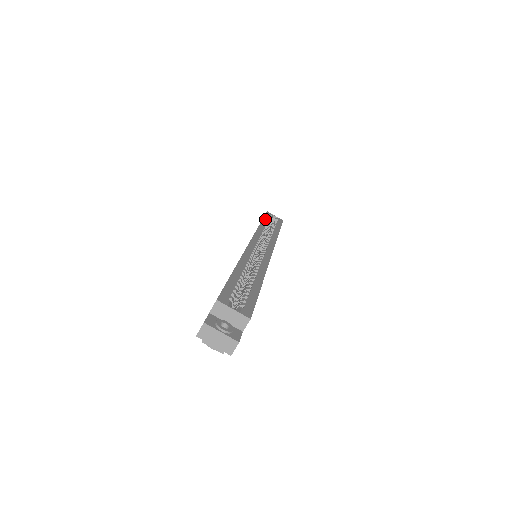
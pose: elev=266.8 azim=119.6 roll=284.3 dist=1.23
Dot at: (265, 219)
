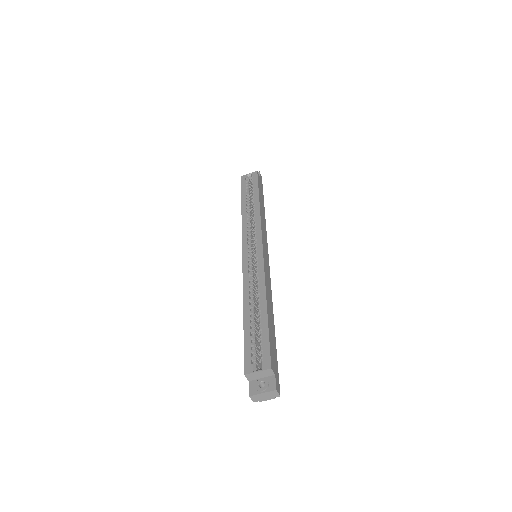
Dot at: (243, 195)
